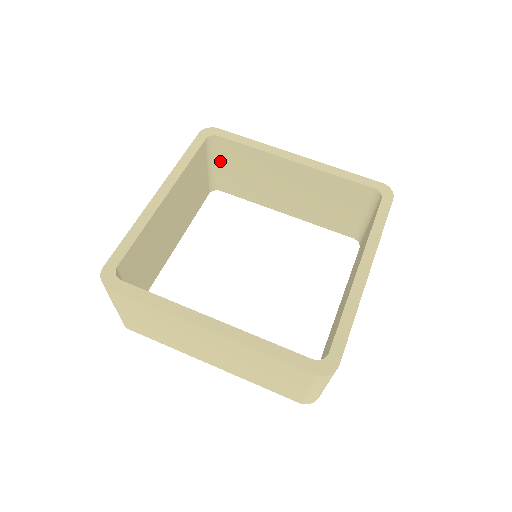
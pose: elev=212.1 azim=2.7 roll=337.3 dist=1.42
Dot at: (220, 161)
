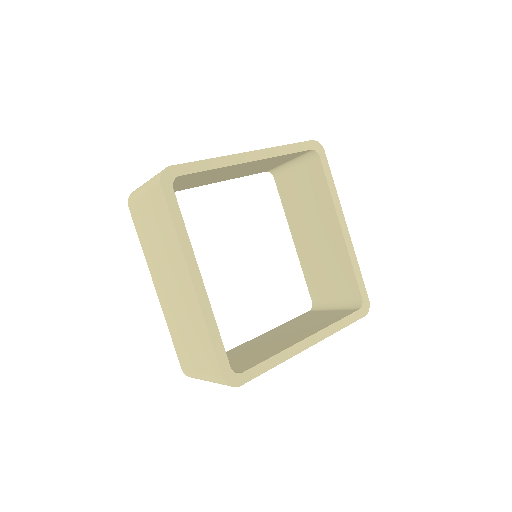
Dot at: occluded
